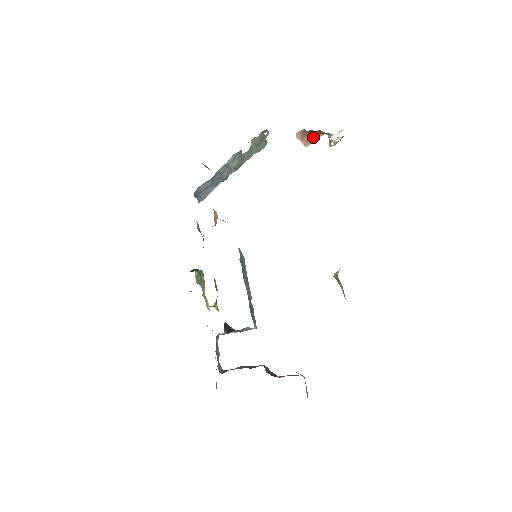
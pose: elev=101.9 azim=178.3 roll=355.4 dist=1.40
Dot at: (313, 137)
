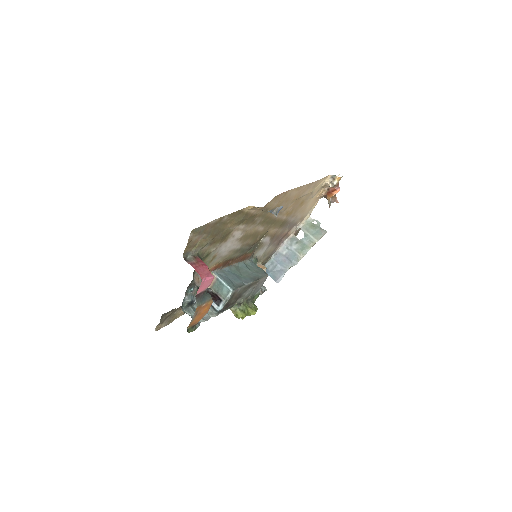
Dot at: (329, 196)
